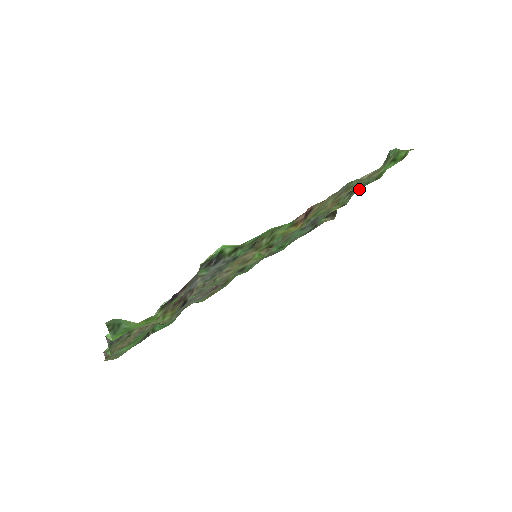
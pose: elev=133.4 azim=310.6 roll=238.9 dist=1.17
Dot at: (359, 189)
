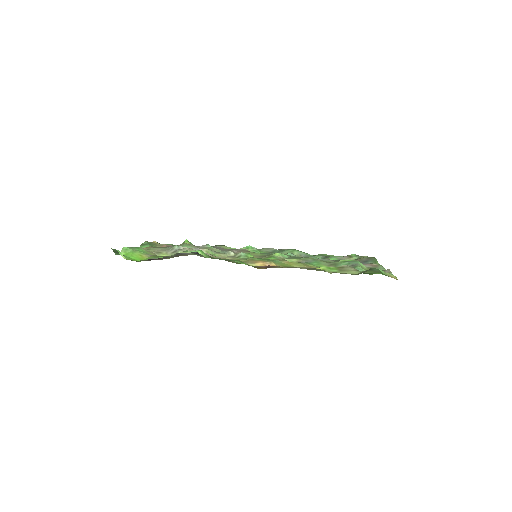
Dot at: occluded
